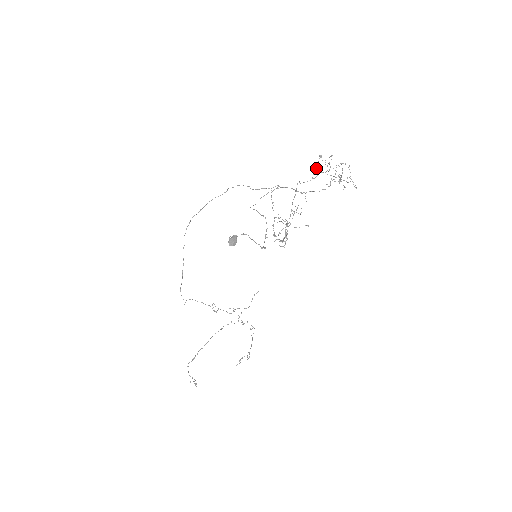
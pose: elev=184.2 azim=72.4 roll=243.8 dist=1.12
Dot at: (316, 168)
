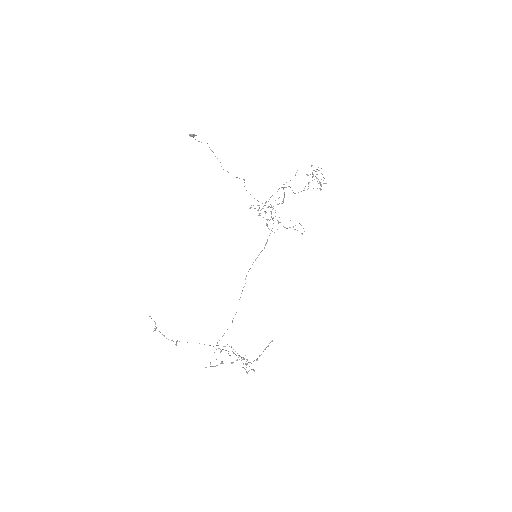
Dot at: occluded
